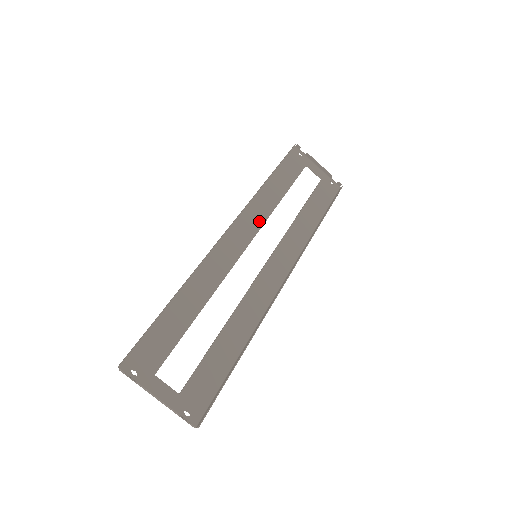
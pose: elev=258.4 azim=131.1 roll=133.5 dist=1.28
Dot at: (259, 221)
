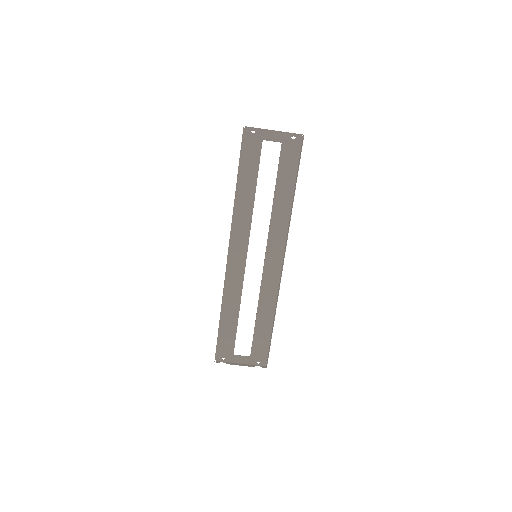
Dot at: (246, 228)
